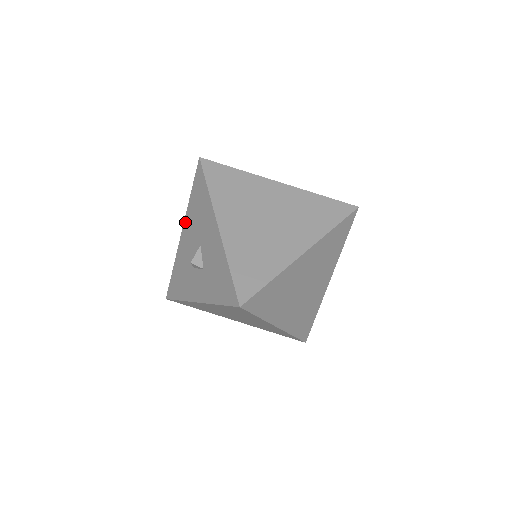
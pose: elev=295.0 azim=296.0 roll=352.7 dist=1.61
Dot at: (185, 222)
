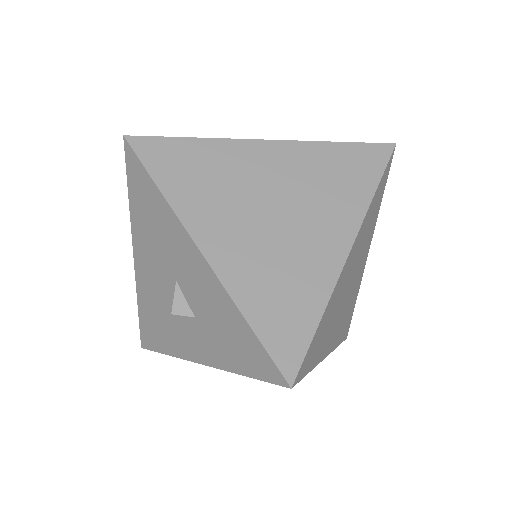
Dot at: (134, 242)
